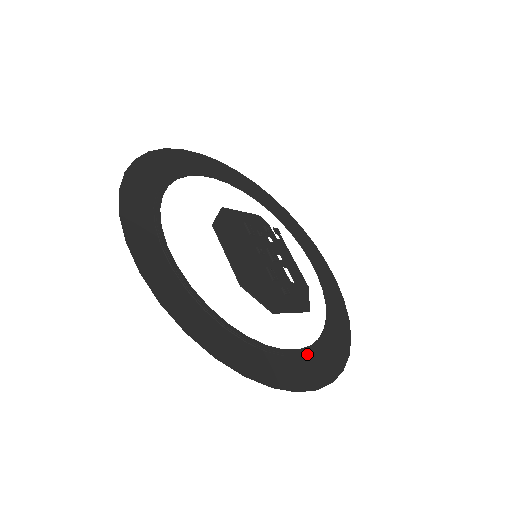
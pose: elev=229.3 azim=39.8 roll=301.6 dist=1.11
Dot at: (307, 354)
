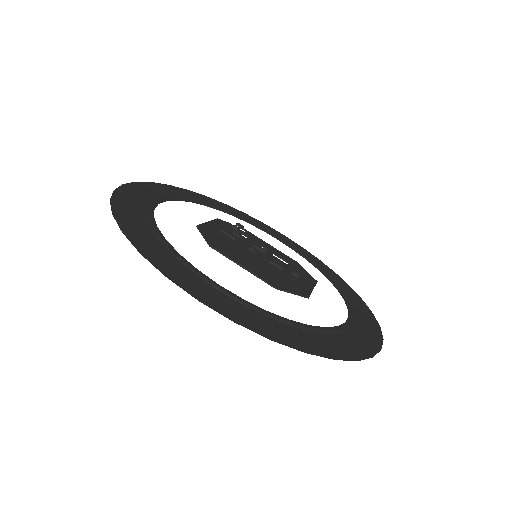
Dot at: (353, 316)
